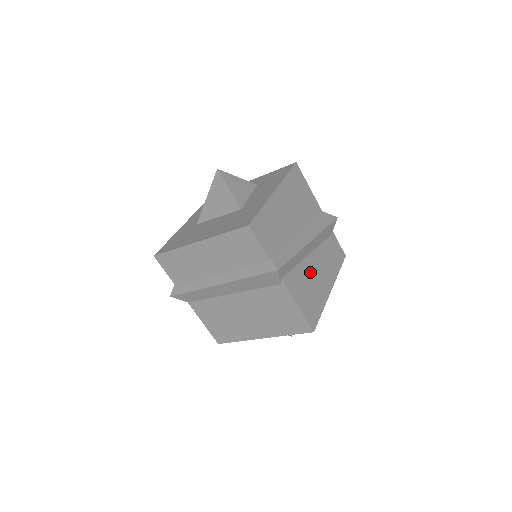
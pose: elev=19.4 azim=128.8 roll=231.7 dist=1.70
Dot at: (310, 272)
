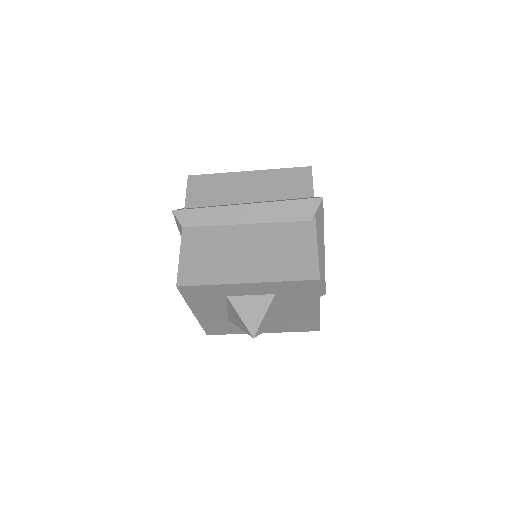
Dot at: occluded
